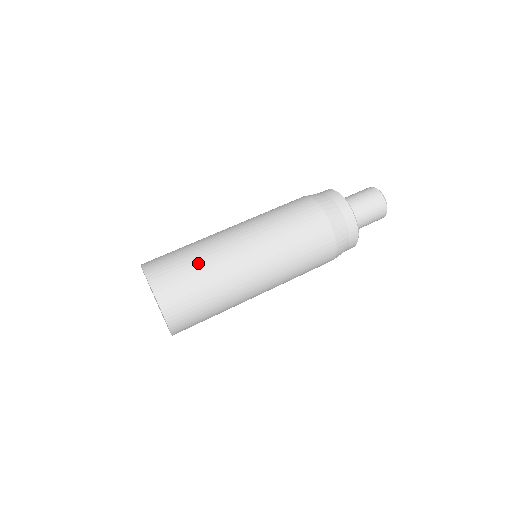
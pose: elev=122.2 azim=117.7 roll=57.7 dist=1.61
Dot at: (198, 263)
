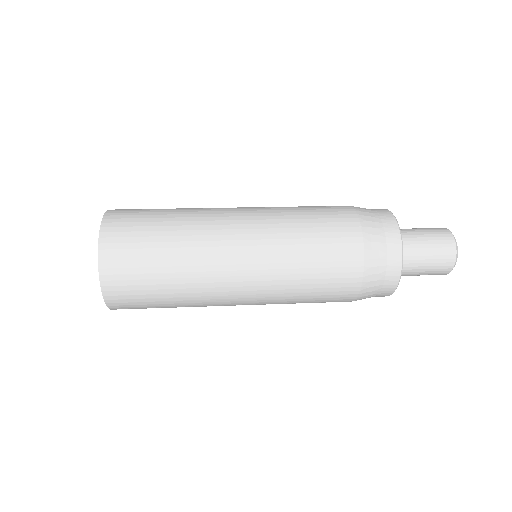
Dot at: (170, 234)
